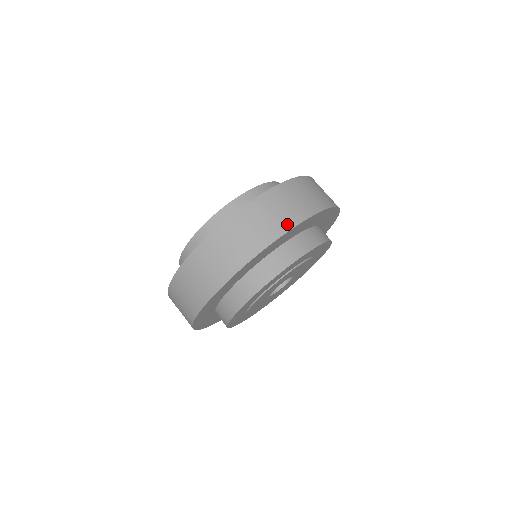
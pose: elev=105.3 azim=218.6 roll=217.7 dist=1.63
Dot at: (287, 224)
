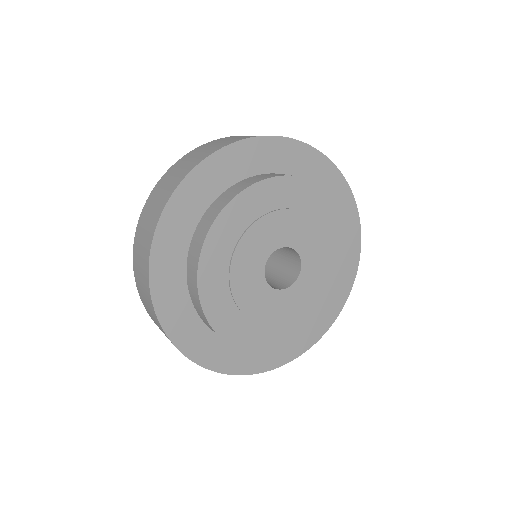
Dot at: occluded
